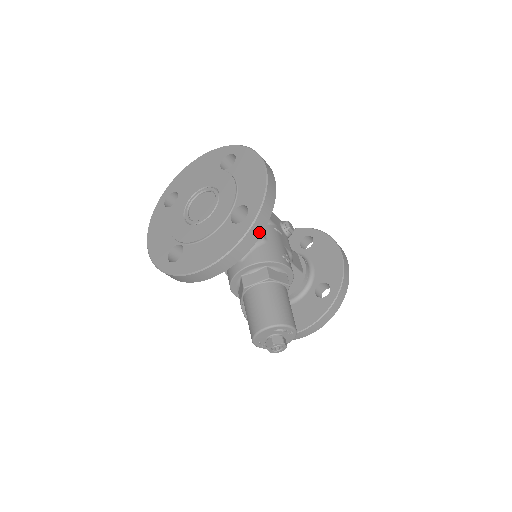
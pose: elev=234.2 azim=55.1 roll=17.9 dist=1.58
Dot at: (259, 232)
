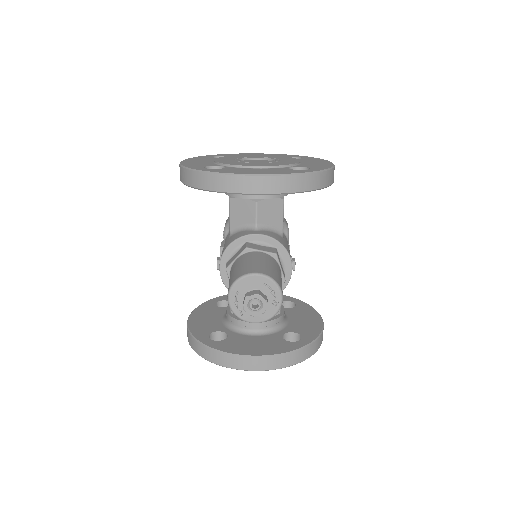
Dot at: (311, 186)
